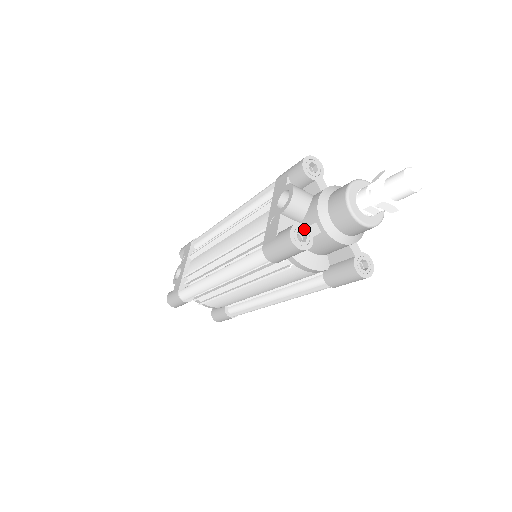
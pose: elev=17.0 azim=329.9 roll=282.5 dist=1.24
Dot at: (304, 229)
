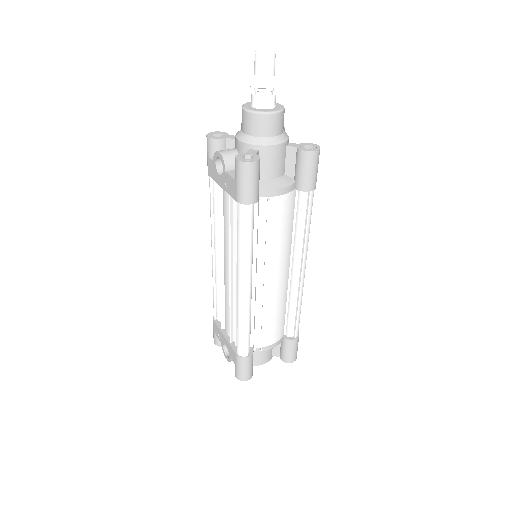
Dot at: (245, 155)
